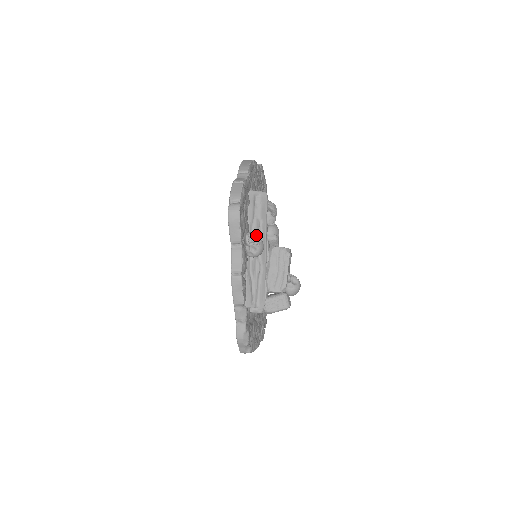
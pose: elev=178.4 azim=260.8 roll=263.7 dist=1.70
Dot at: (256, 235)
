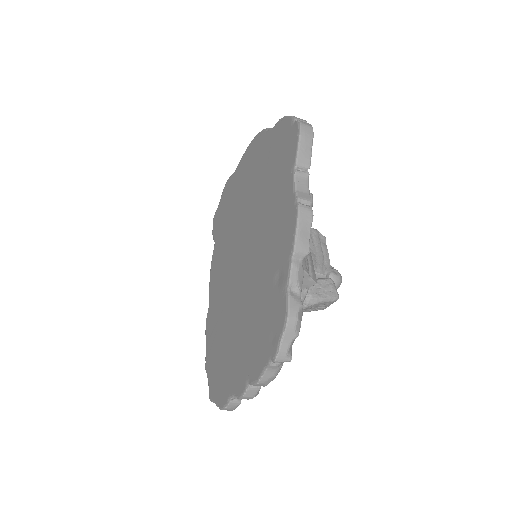
Dot at: occluded
